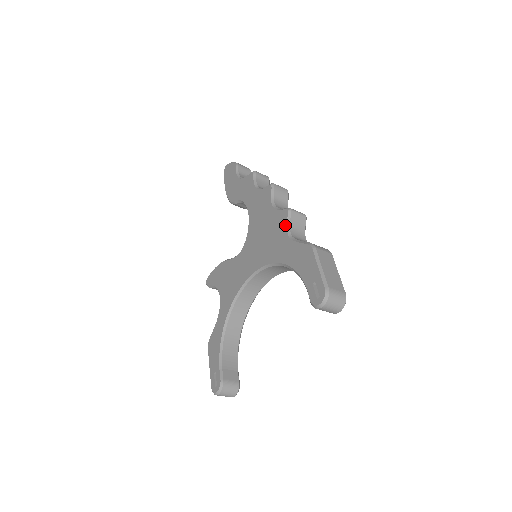
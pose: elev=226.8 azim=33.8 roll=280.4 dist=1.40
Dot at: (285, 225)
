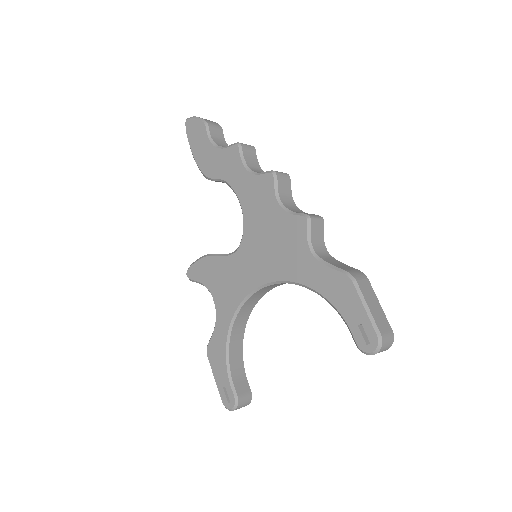
Dot at: (305, 238)
